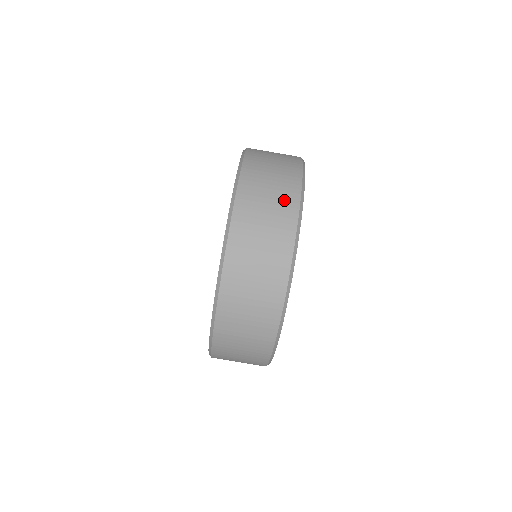
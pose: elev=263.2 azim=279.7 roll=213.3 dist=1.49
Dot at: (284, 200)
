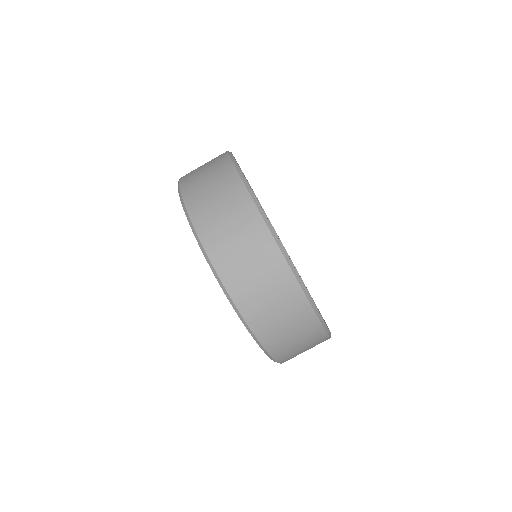
Dot at: (223, 177)
